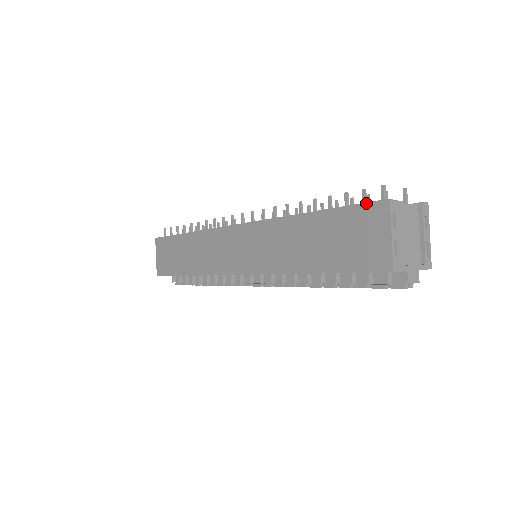
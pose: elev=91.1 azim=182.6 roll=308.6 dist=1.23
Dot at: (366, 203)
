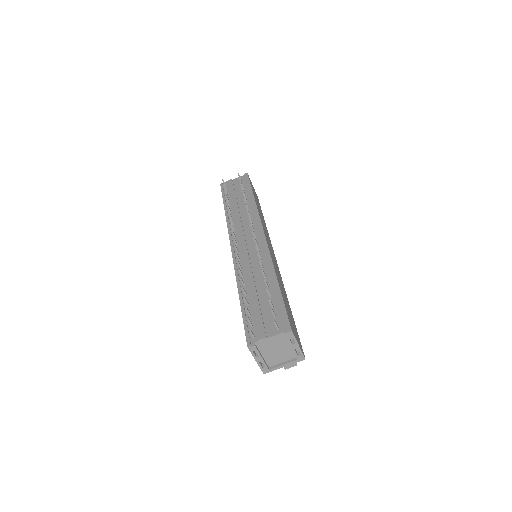
Dot at: (245, 333)
